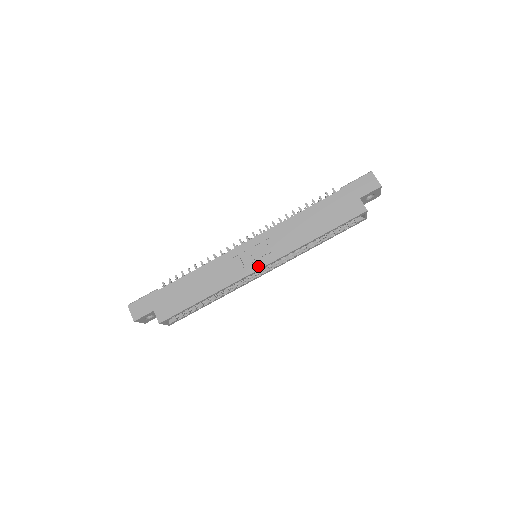
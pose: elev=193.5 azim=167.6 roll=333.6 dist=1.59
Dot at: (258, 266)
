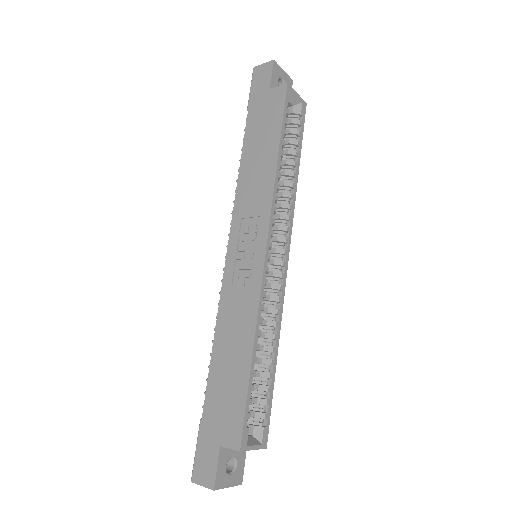
Dot at: (261, 251)
